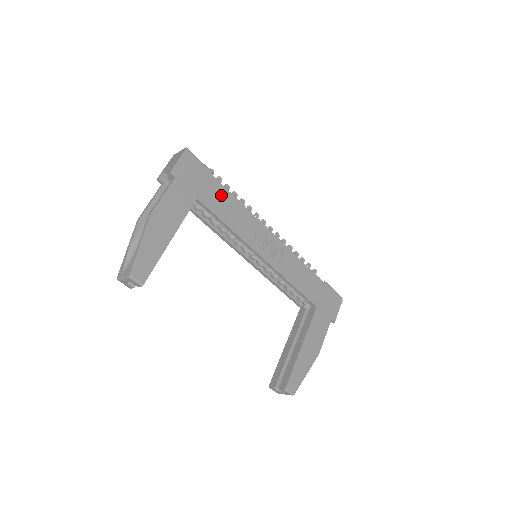
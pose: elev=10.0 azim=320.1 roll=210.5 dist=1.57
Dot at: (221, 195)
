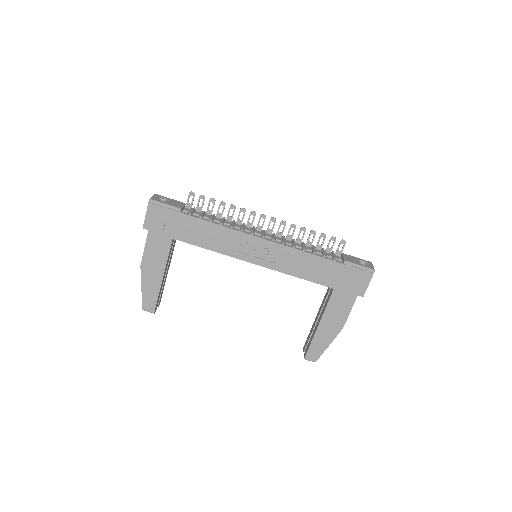
Dot at: (194, 226)
